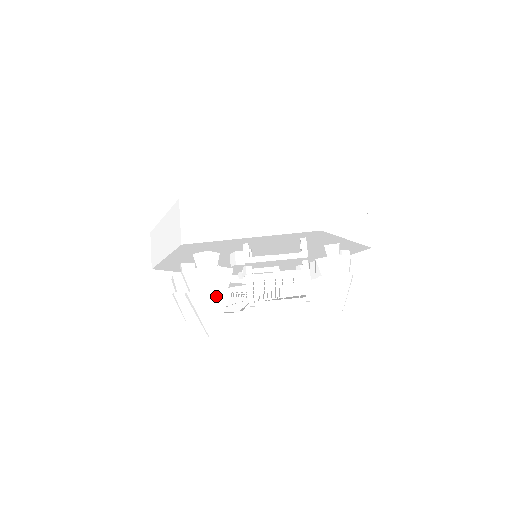
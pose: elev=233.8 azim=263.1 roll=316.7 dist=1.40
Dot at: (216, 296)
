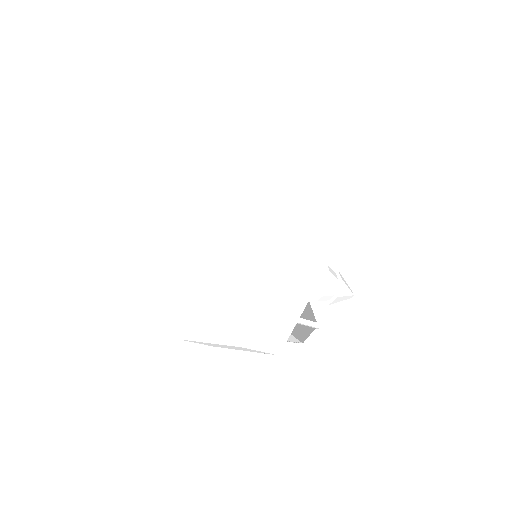
Dot at: occluded
